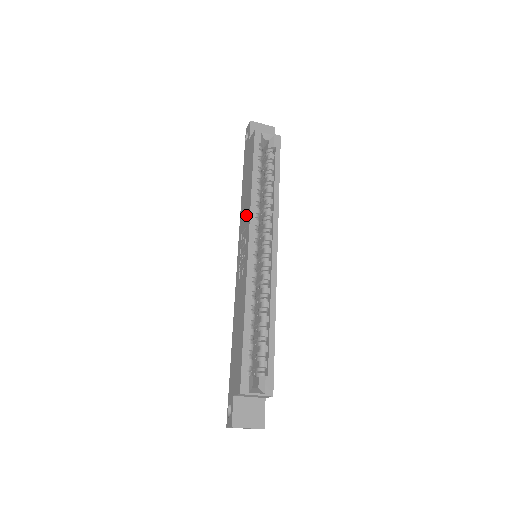
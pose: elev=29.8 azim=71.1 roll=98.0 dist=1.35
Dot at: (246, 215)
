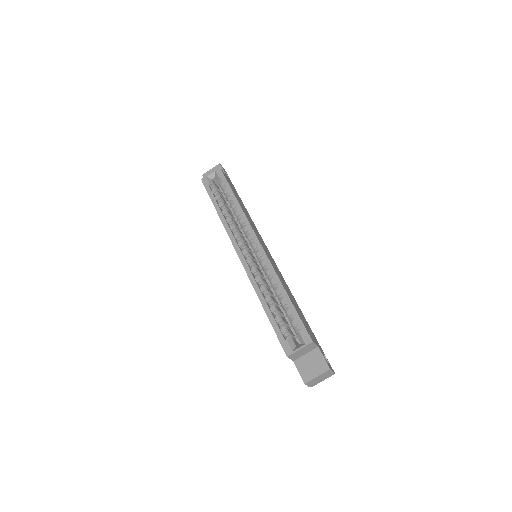
Dot at: occluded
